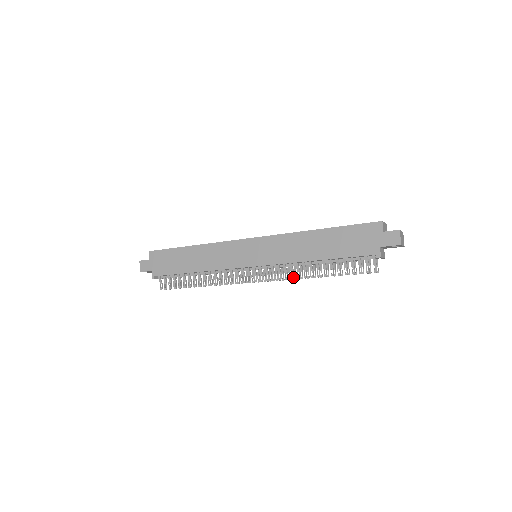
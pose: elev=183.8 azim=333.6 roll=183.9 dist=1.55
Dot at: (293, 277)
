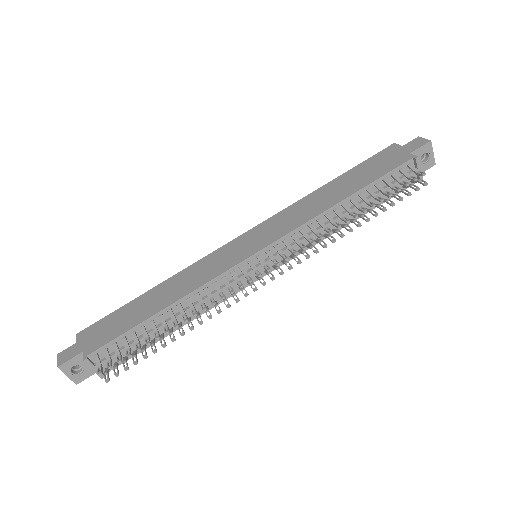
Dot at: (322, 235)
